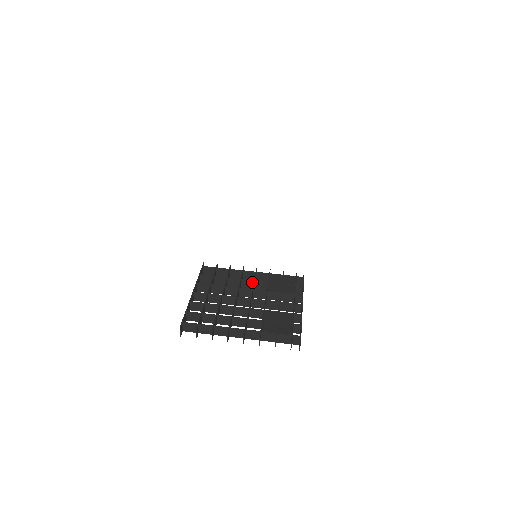
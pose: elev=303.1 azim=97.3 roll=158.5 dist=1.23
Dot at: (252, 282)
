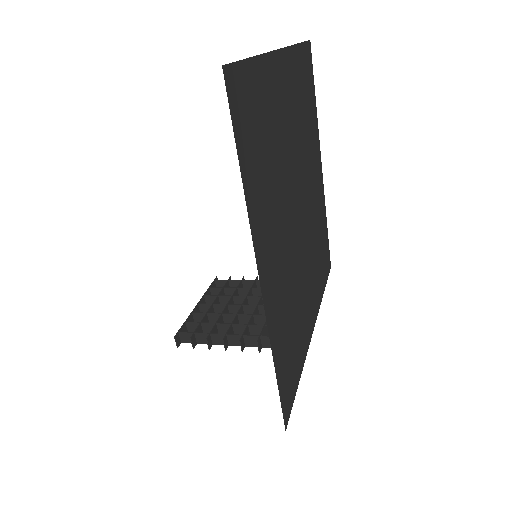
Dot at: occluded
